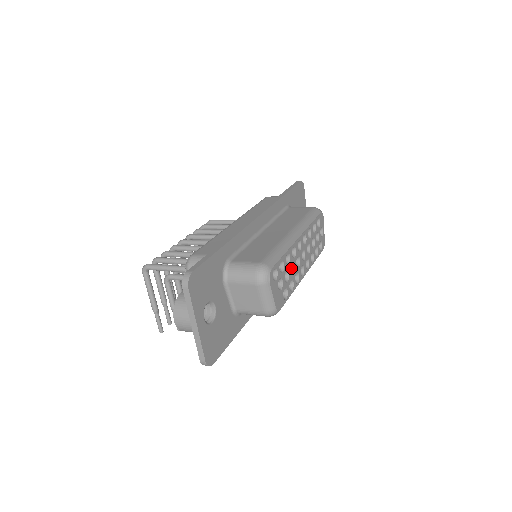
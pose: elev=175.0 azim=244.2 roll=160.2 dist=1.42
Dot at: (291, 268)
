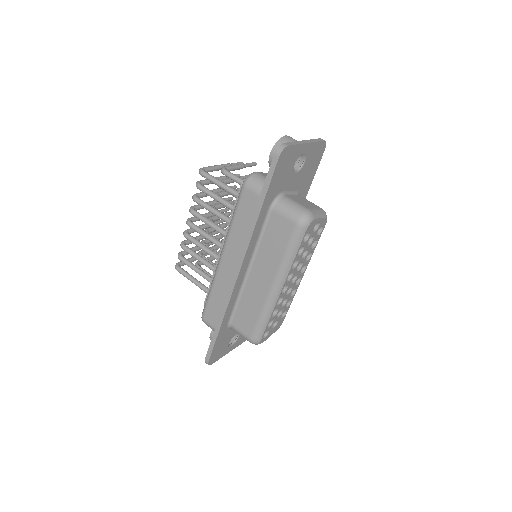
Dot at: occluded
